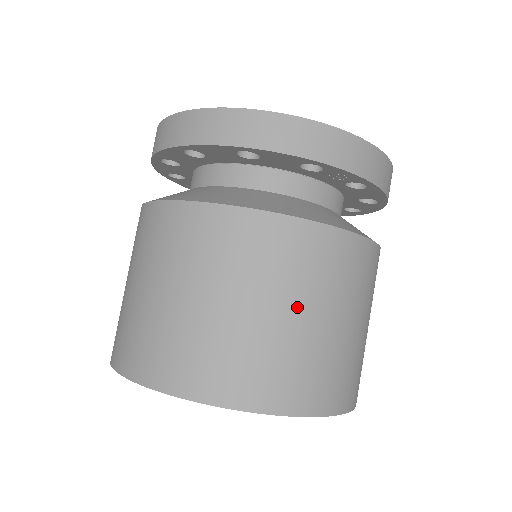
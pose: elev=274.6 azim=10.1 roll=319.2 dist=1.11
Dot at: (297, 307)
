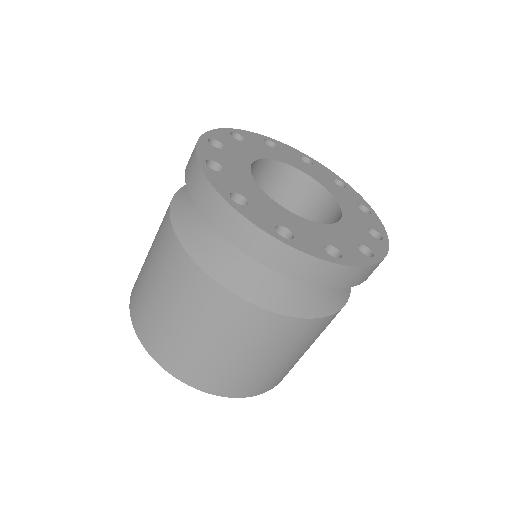
Dot at: occluded
